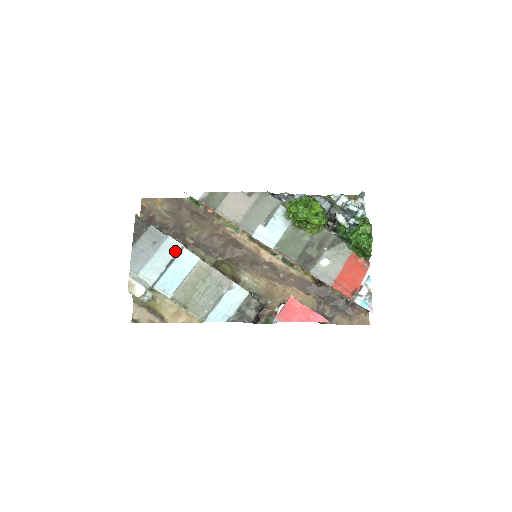
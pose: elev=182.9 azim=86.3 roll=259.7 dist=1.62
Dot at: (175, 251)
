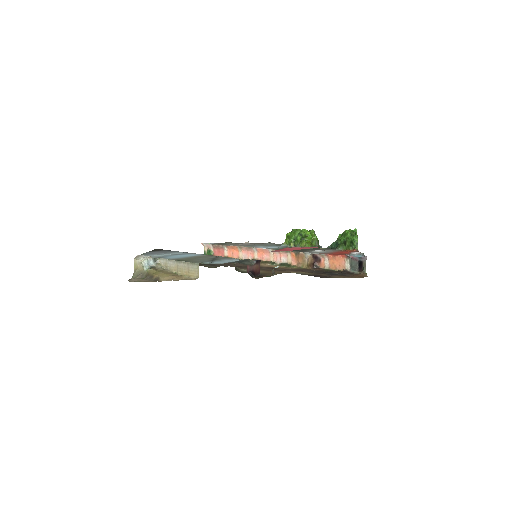
Dot at: (184, 253)
